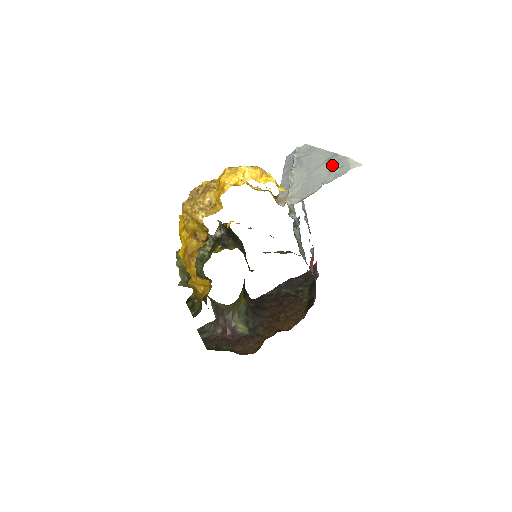
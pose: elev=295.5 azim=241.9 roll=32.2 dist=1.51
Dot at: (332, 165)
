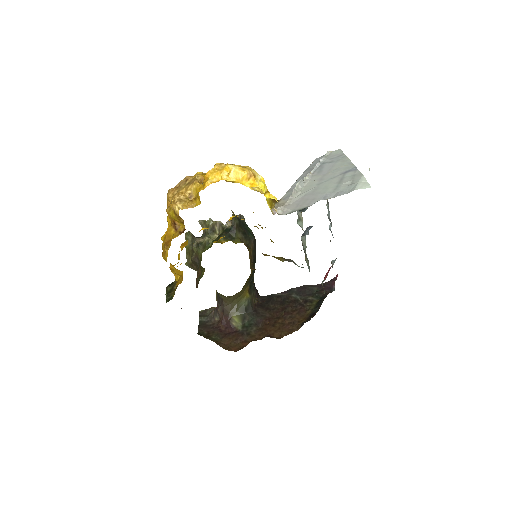
Dot at: (344, 180)
